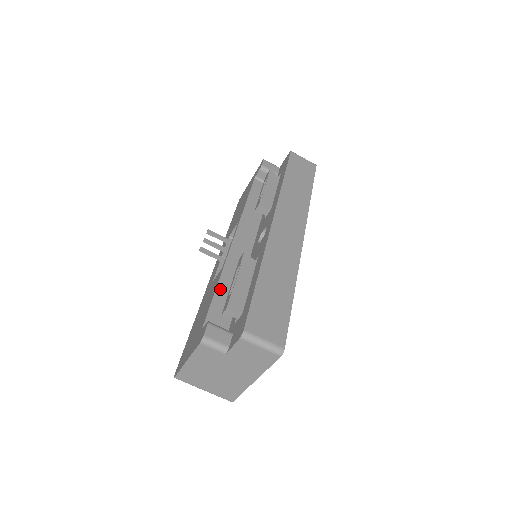
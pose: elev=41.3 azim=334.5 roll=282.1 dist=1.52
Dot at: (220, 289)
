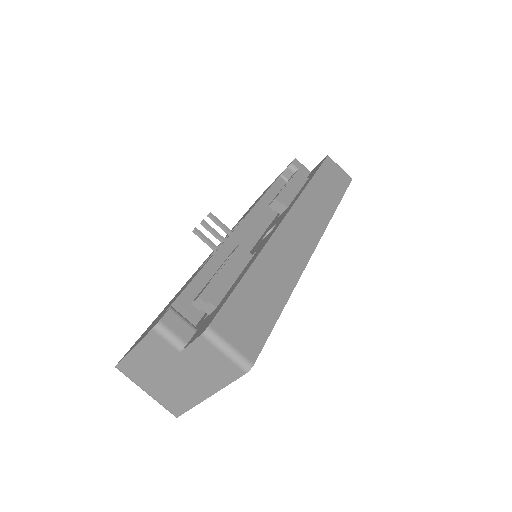
Dot at: (201, 277)
